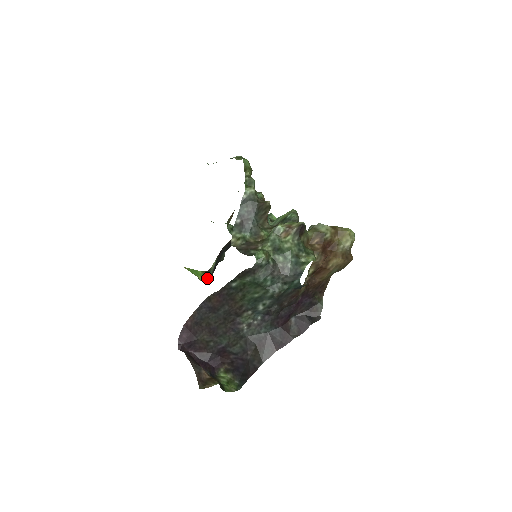
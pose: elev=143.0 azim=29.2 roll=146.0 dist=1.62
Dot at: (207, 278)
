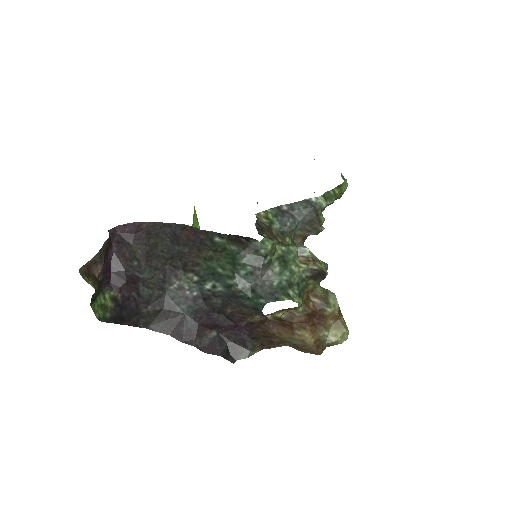
Dot at: occluded
